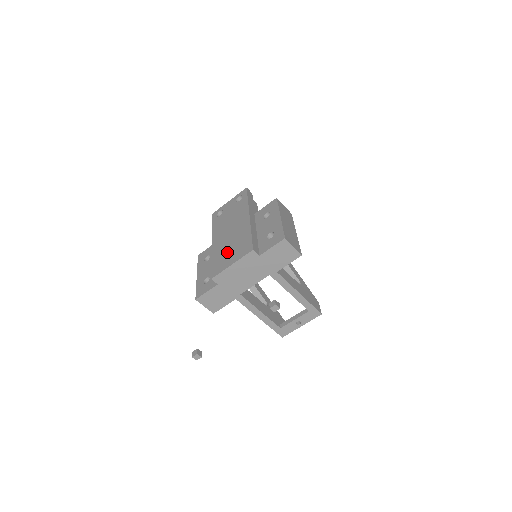
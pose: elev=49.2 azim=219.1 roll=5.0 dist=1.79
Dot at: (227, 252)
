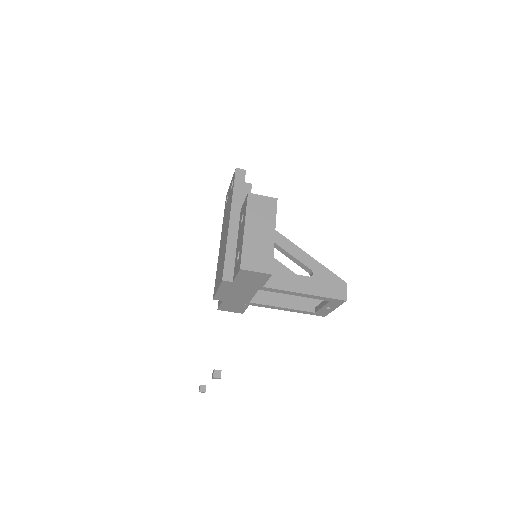
Dot at: (219, 269)
